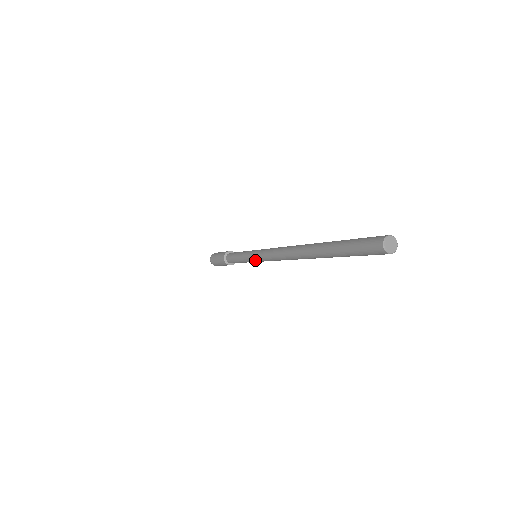
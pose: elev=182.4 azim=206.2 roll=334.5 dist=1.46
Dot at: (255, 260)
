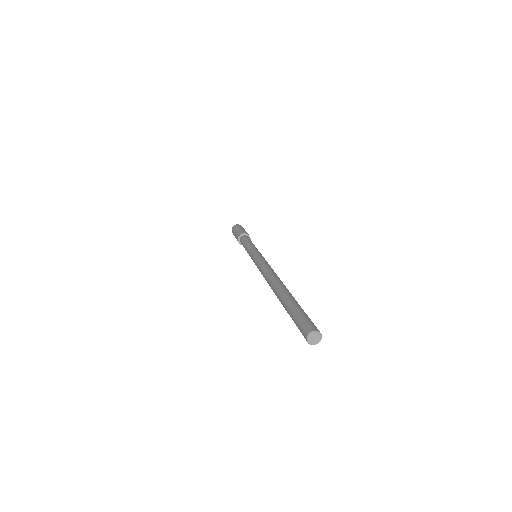
Dot at: occluded
